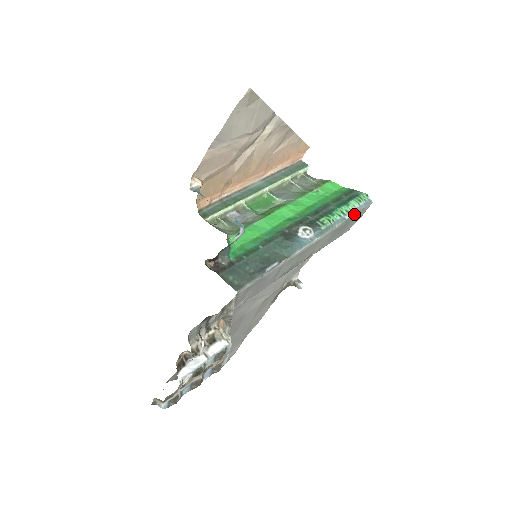
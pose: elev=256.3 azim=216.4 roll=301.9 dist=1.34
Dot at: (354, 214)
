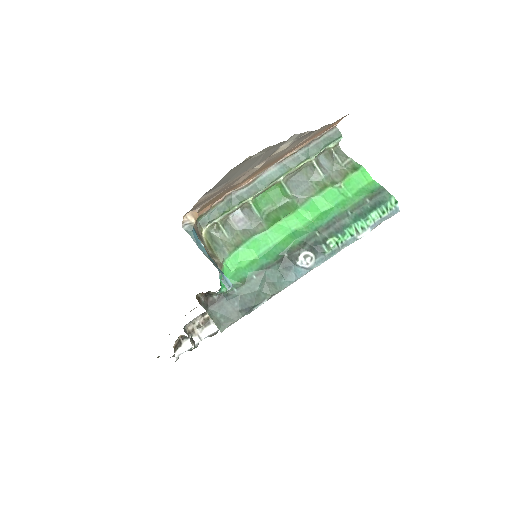
Dot at: (370, 231)
